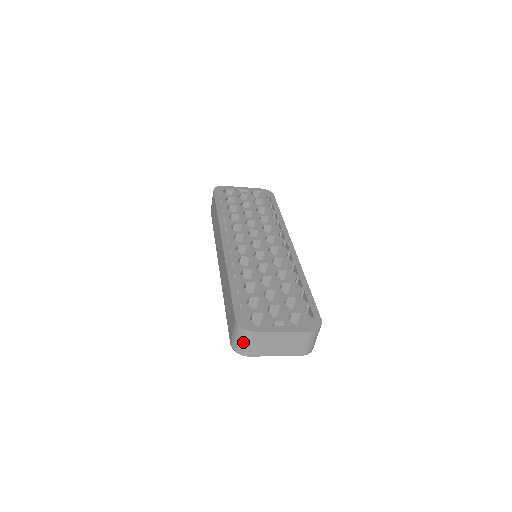
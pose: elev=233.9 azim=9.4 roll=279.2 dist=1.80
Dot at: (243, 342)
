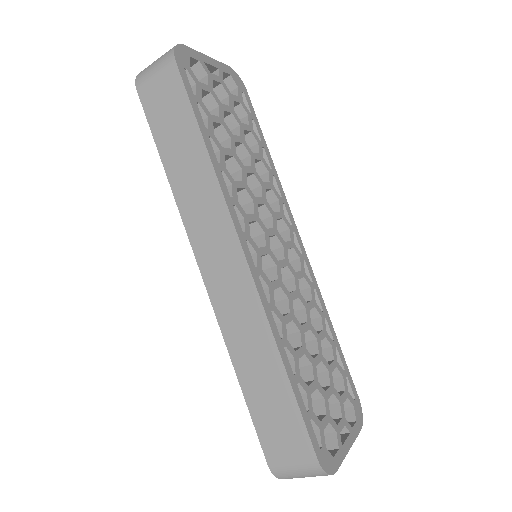
Dot at: occluded
